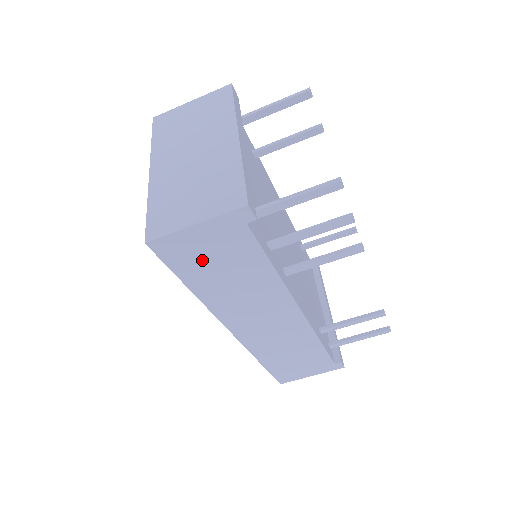
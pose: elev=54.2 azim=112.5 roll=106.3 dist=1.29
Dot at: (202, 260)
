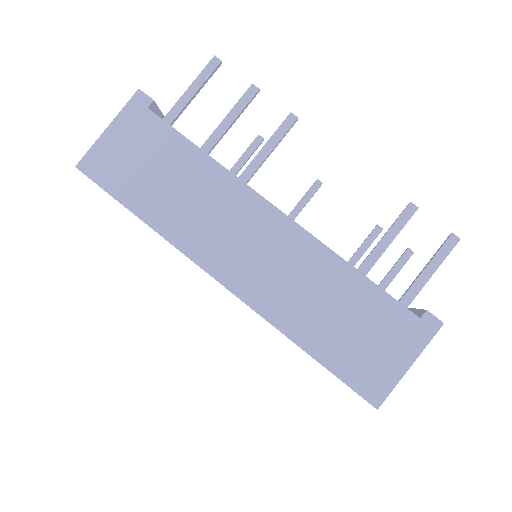
Dot at: (132, 169)
